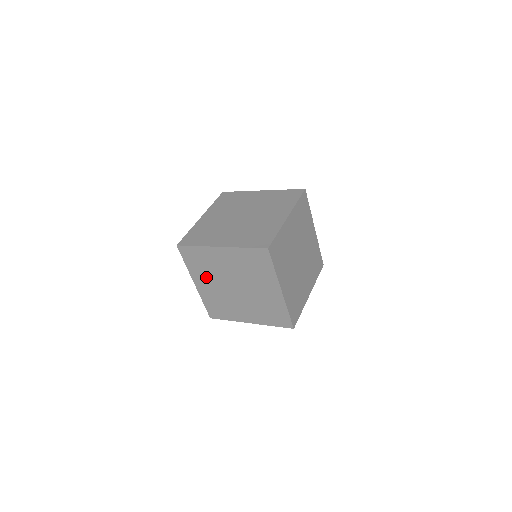
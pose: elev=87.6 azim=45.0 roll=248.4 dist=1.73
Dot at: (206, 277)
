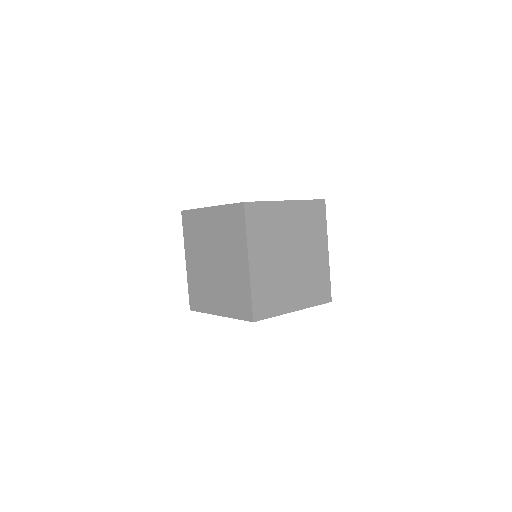
Dot at: (195, 250)
